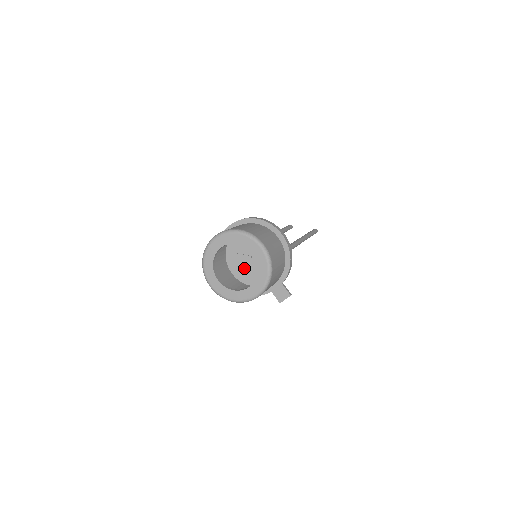
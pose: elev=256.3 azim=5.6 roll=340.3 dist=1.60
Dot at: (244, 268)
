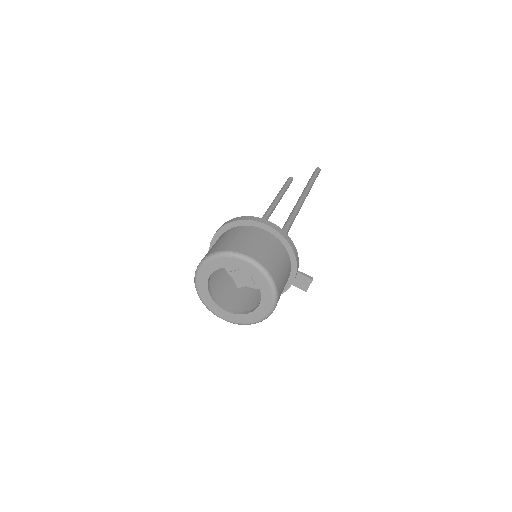
Dot at: (246, 283)
